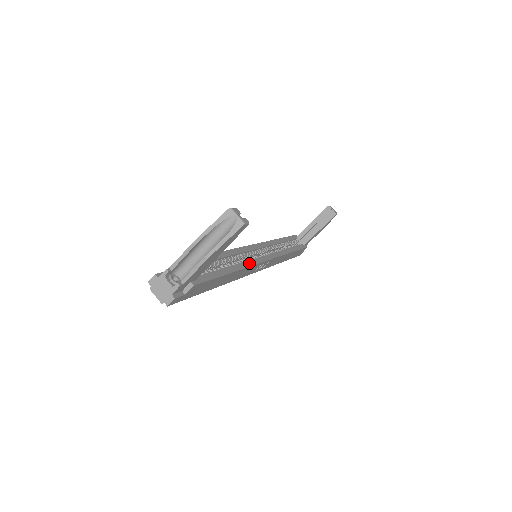
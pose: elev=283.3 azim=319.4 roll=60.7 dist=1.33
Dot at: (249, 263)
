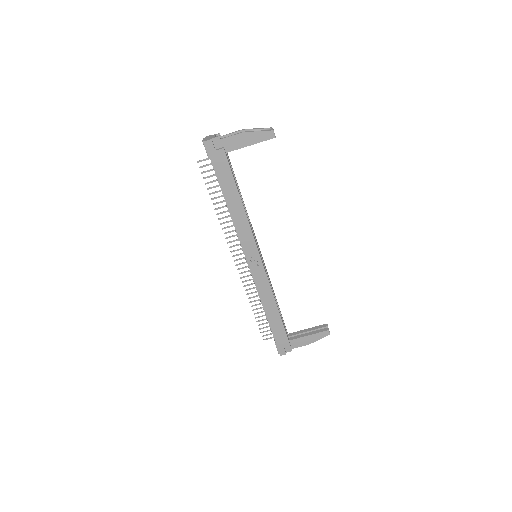
Dot at: (251, 228)
